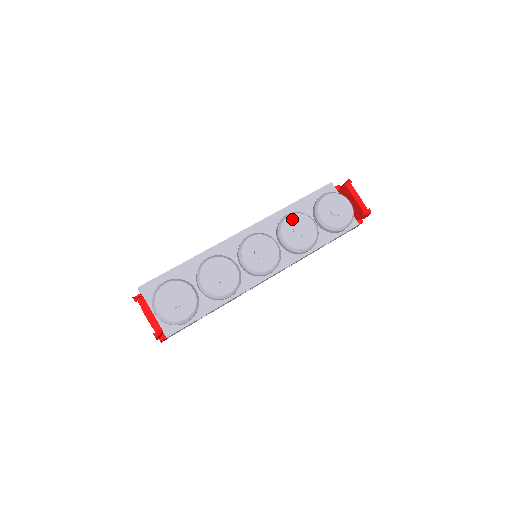
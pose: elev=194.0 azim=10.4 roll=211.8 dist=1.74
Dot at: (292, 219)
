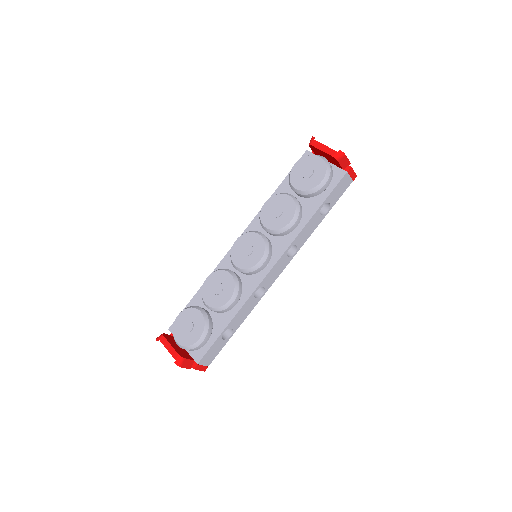
Dot at: (268, 205)
